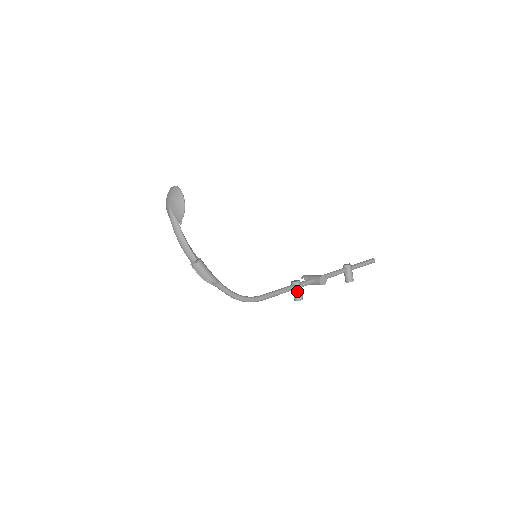
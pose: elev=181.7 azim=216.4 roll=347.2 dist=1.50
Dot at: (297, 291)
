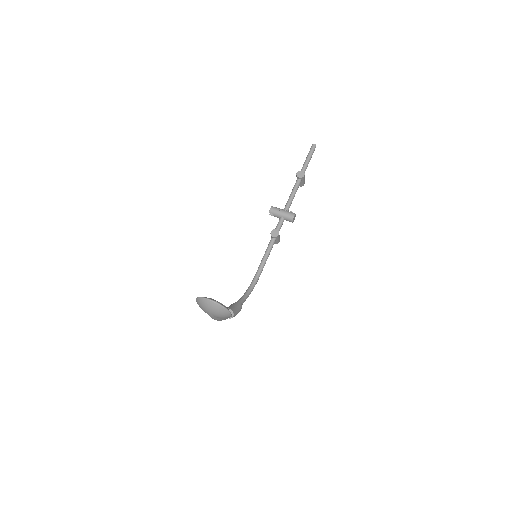
Dot at: (277, 240)
